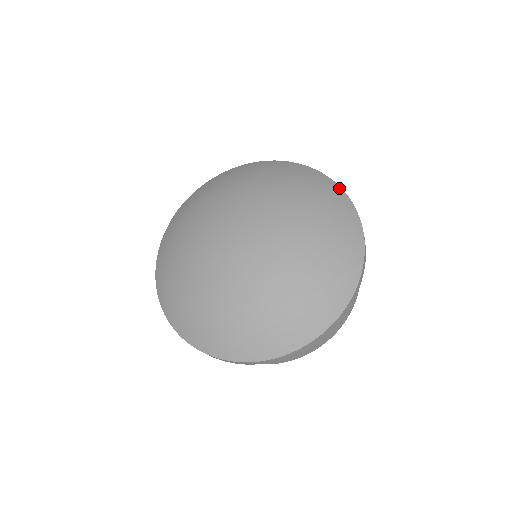
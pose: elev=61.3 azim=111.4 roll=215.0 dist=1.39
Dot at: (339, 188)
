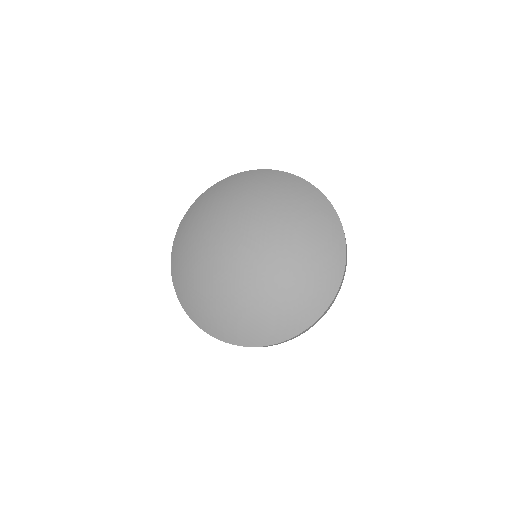
Dot at: (273, 171)
